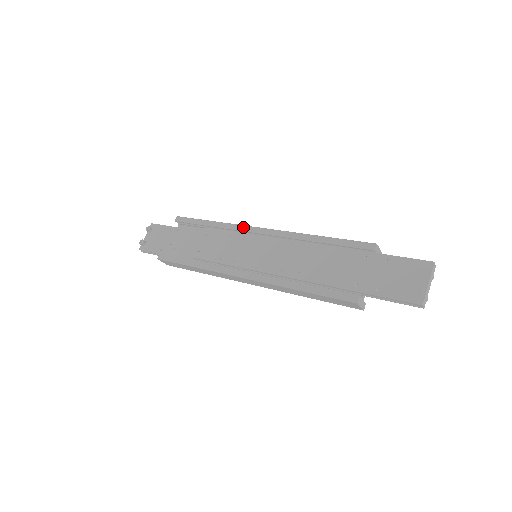
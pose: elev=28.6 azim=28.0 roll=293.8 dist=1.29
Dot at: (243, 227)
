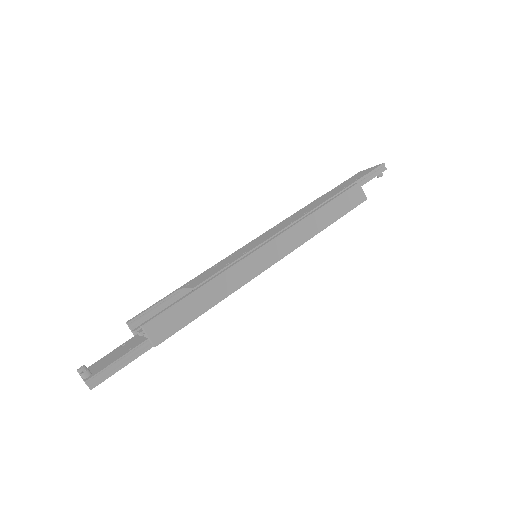
Dot at: (220, 261)
